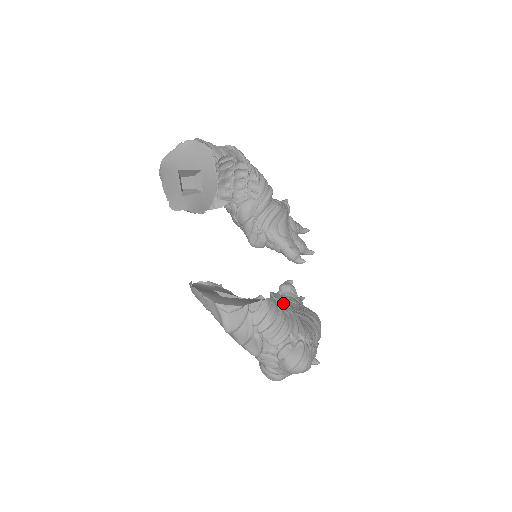
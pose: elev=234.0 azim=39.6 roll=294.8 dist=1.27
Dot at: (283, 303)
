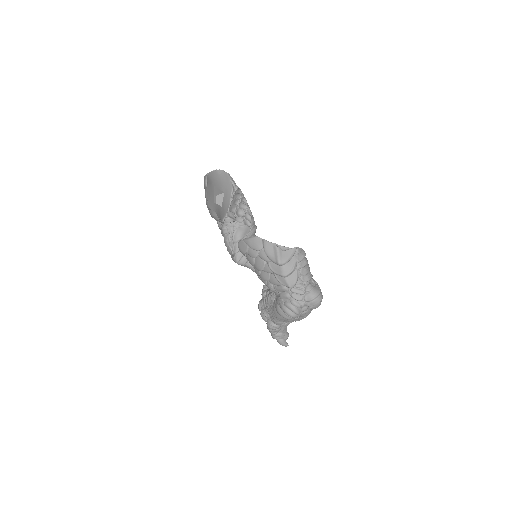
Dot at: occluded
